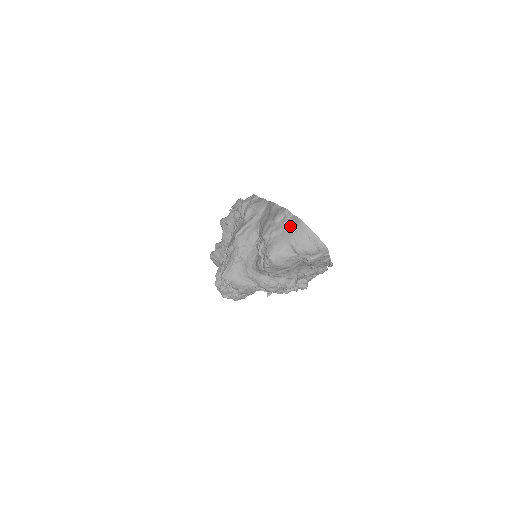
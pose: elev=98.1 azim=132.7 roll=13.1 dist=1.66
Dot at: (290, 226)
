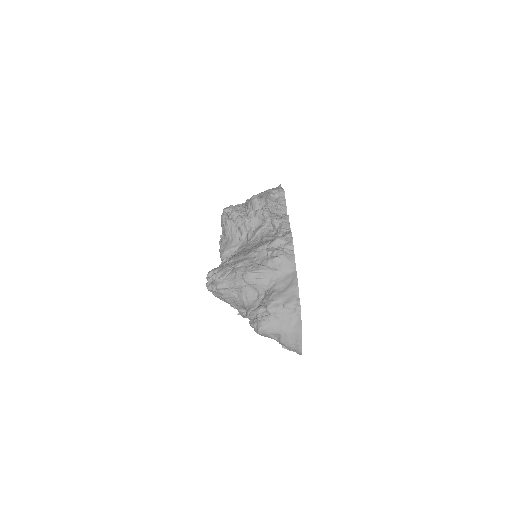
Dot at: (291, 324)
